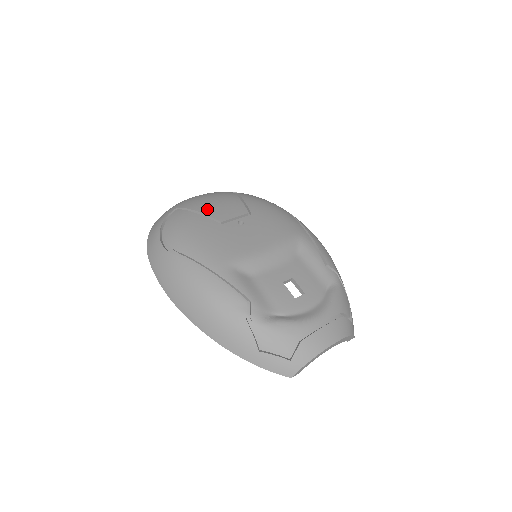
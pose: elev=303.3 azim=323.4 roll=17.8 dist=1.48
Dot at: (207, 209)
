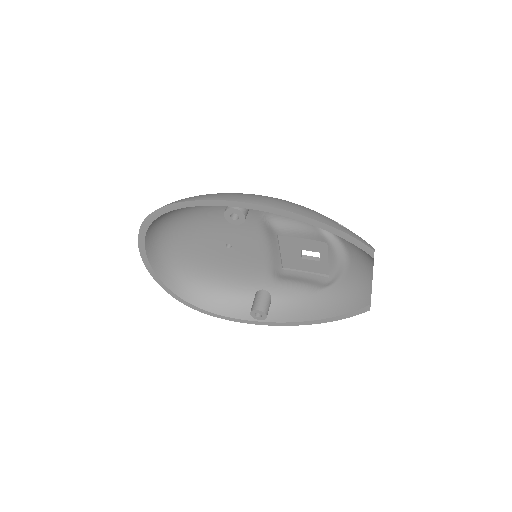
Dot at: occluded
